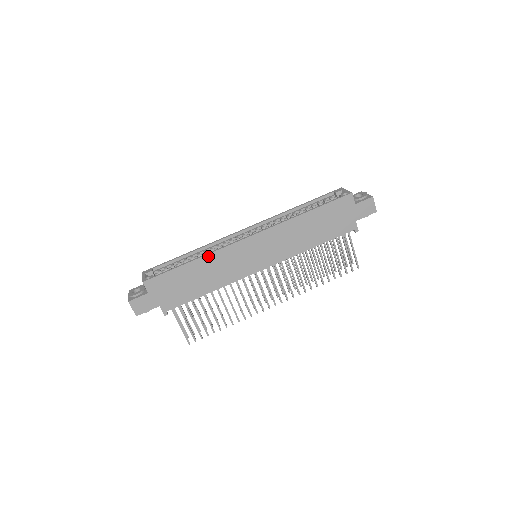
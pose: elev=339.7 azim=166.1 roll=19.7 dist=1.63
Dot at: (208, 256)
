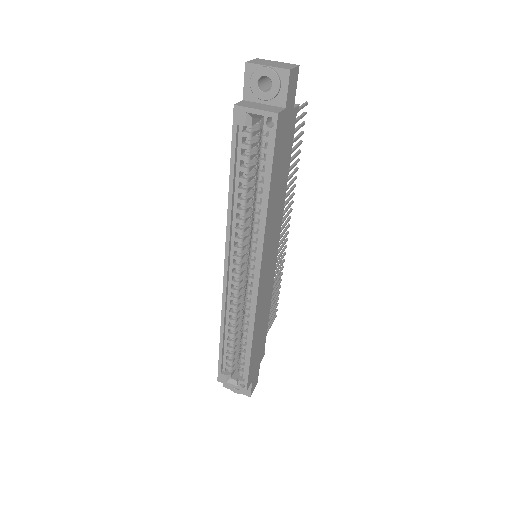
Dot at: (254, 329)
